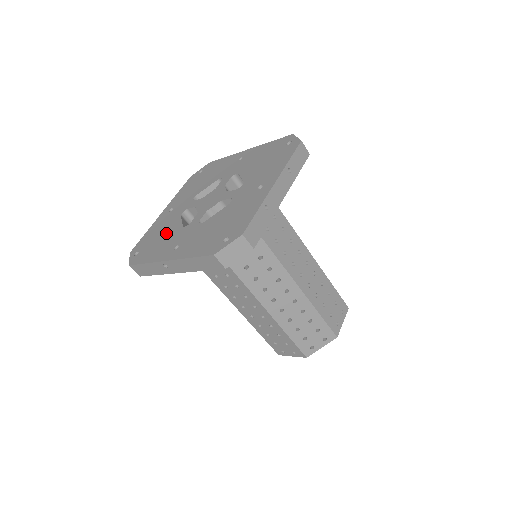
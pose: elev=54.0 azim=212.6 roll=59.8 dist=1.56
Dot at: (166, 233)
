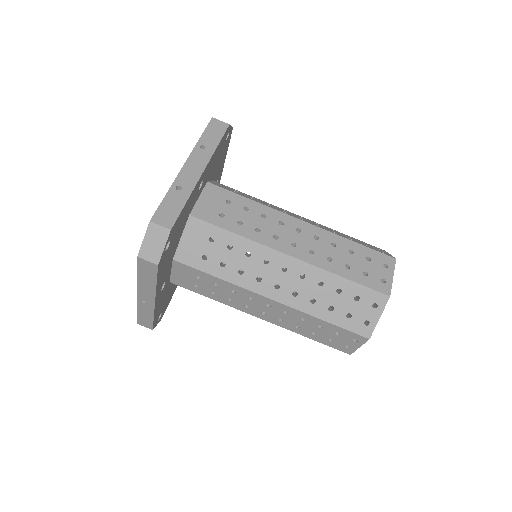
Dot at: occluded
